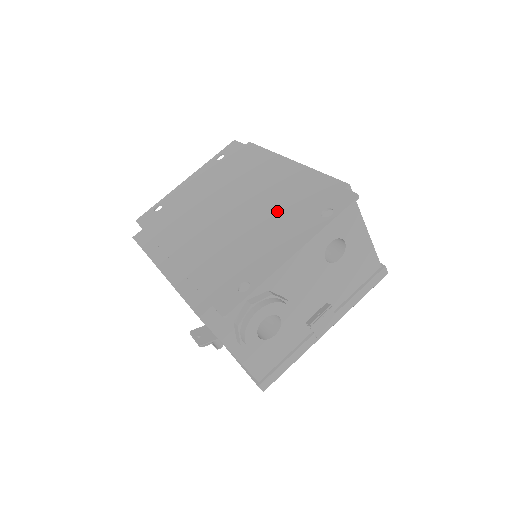
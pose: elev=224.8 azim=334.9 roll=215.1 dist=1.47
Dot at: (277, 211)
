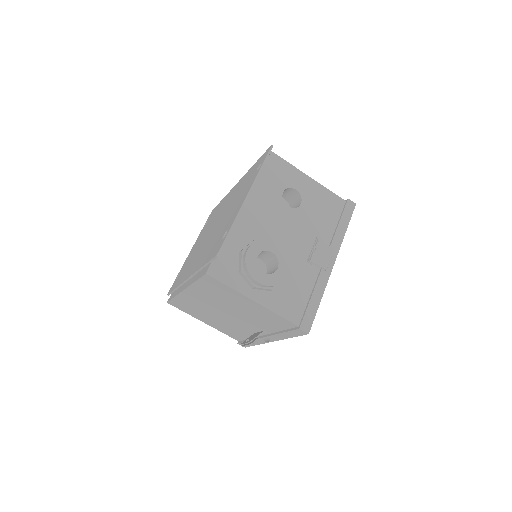
Dot at: (236, 198)
